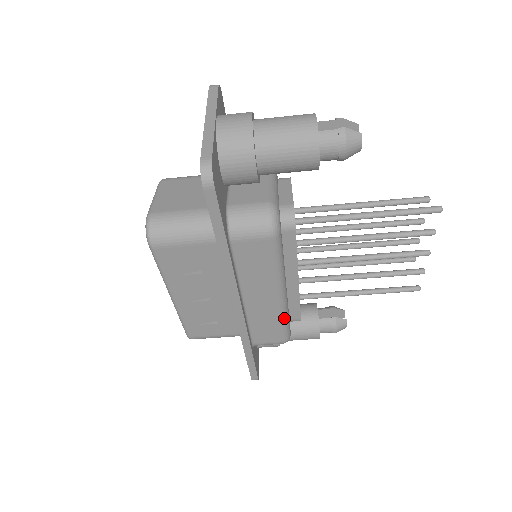
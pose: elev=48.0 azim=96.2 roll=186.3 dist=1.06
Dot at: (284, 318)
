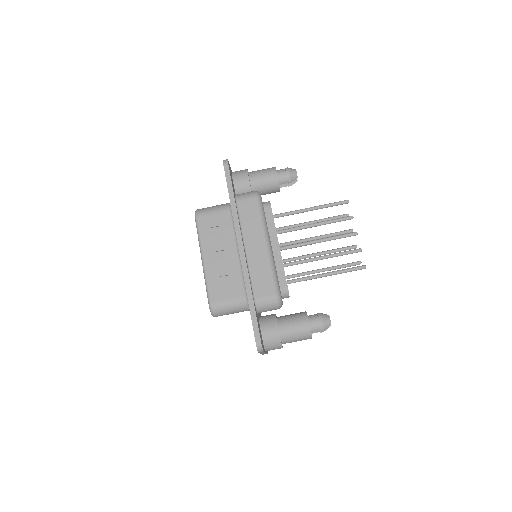
Dot at: (273, 268)
